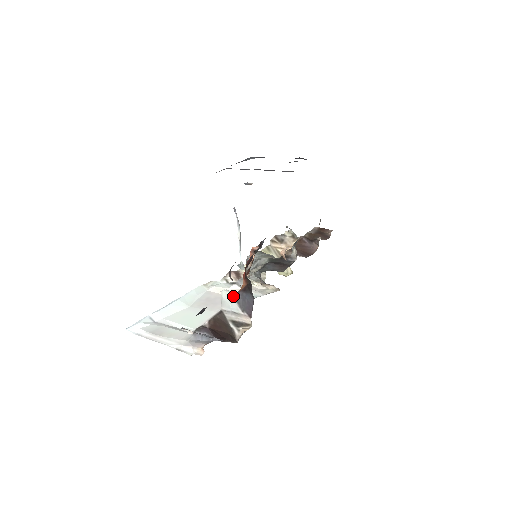
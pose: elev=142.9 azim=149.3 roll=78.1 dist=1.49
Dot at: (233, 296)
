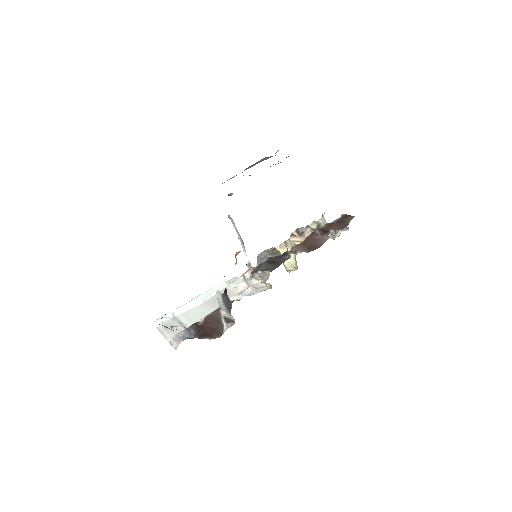
Dot at: (221, 297)
